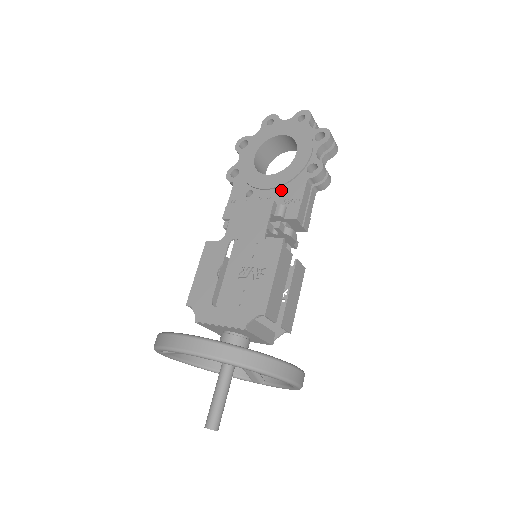
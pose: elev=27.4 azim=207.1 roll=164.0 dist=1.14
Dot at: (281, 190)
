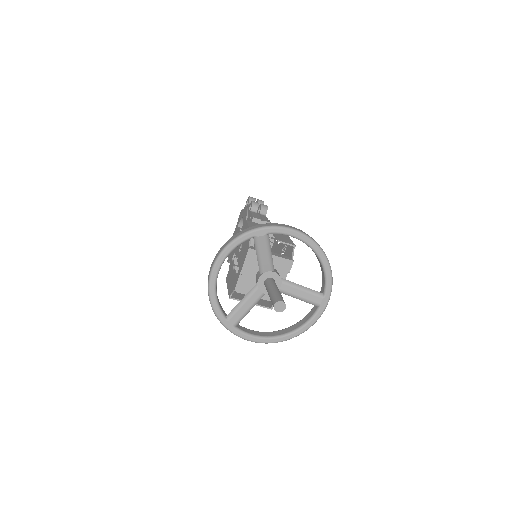
Dot at: occluded
